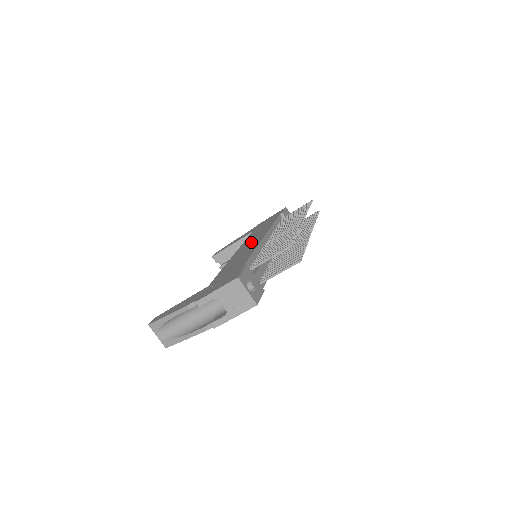
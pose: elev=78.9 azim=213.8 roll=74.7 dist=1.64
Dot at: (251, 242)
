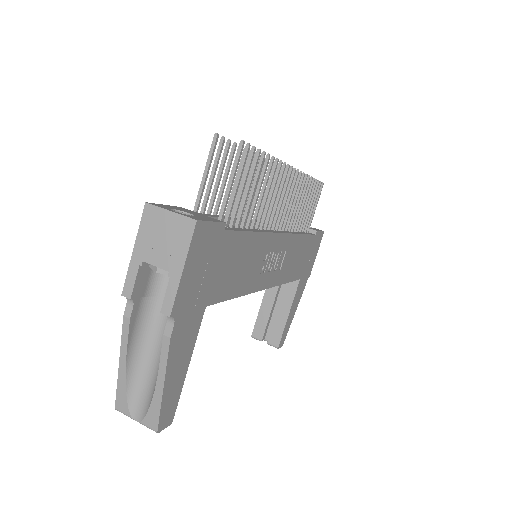
Dot at: occluded
